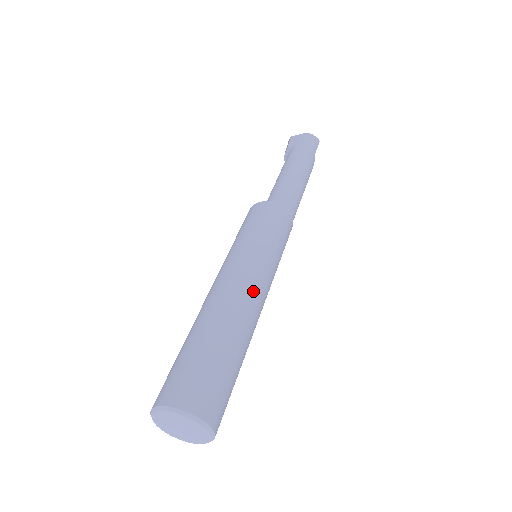
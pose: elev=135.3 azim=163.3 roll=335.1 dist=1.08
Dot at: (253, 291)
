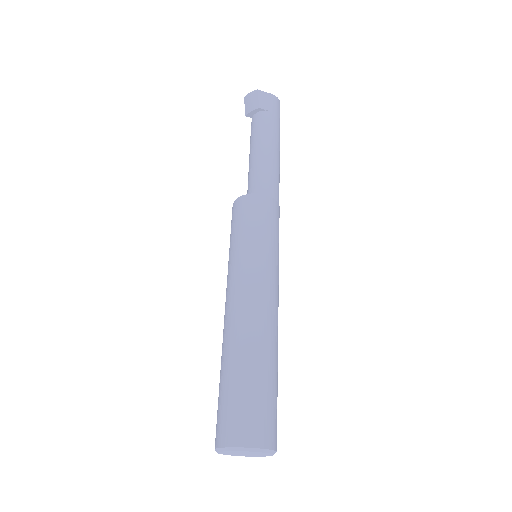
Dot at: occluded
